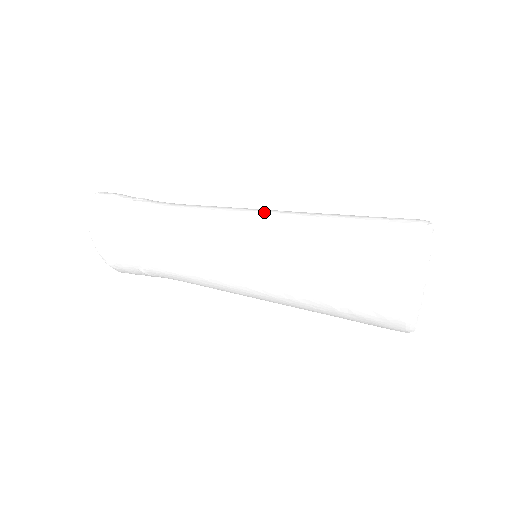
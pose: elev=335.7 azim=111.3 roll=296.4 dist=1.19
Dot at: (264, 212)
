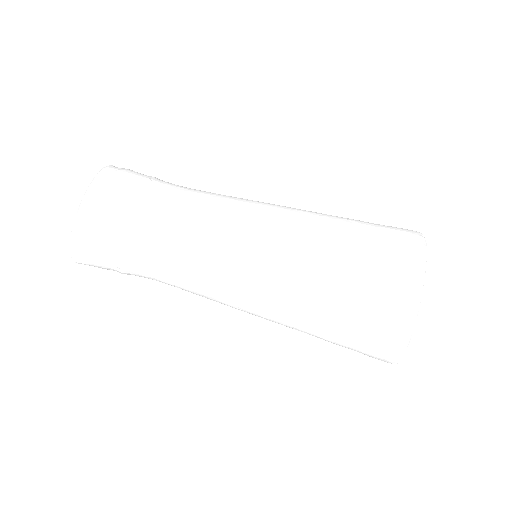
Dot at: (255, 314)
